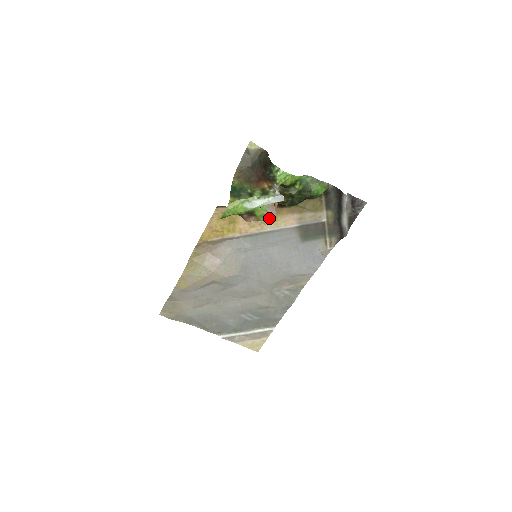
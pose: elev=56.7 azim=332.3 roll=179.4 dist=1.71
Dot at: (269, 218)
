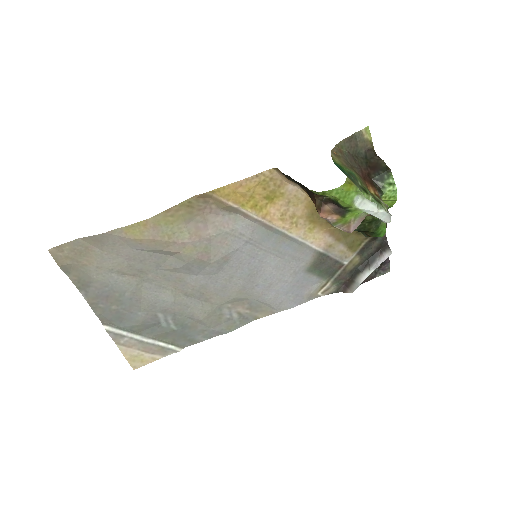
Dot at: (345, 229)
